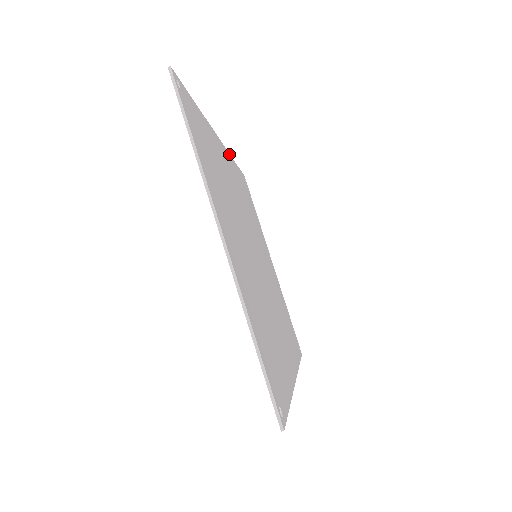
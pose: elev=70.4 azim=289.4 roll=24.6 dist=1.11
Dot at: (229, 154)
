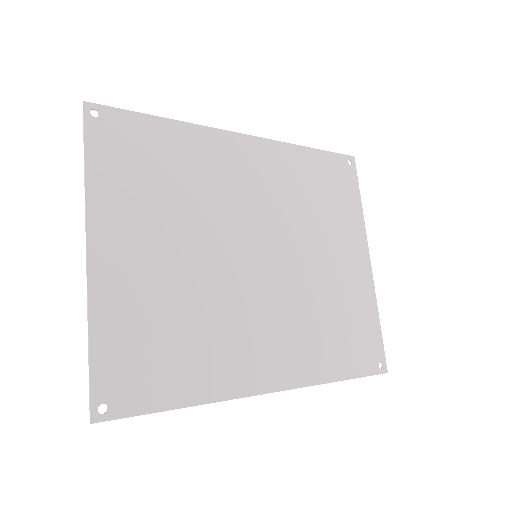
Dot at: (282, 143)
